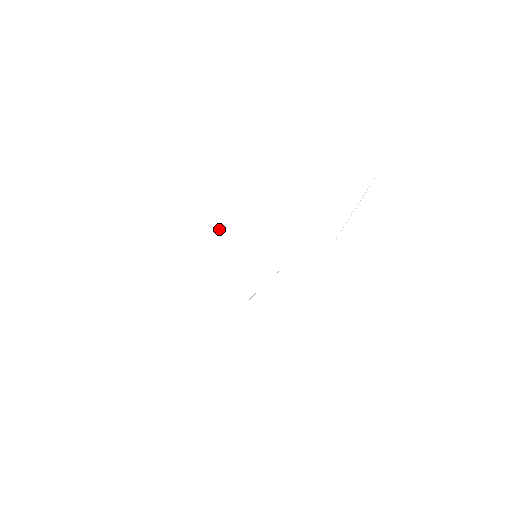
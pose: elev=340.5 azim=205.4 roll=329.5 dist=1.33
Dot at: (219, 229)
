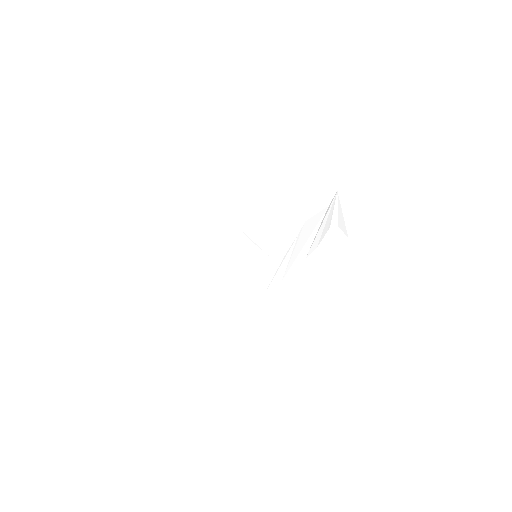
Dot at: (228, 234)
